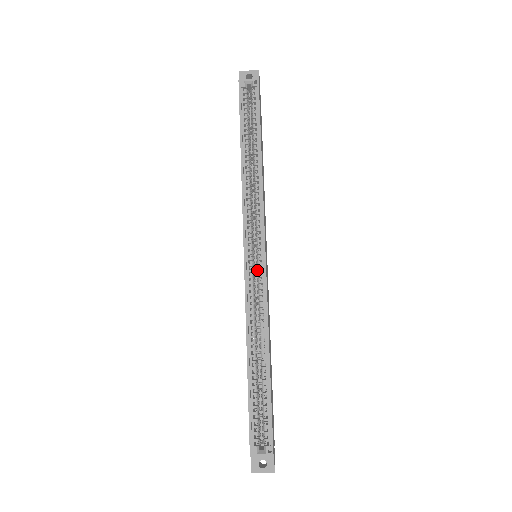
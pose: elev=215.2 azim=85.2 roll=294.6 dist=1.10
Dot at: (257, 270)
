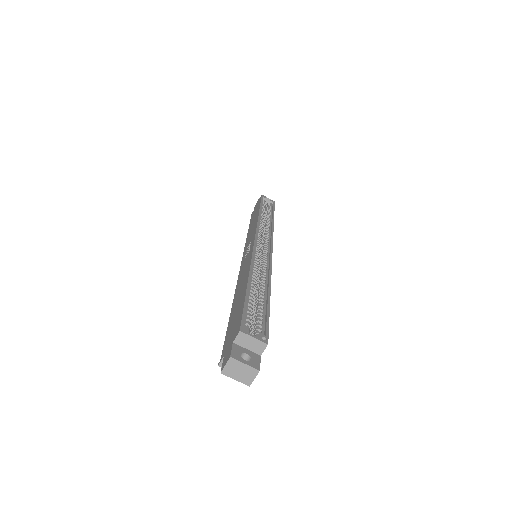
Dot at: (259, 257)
